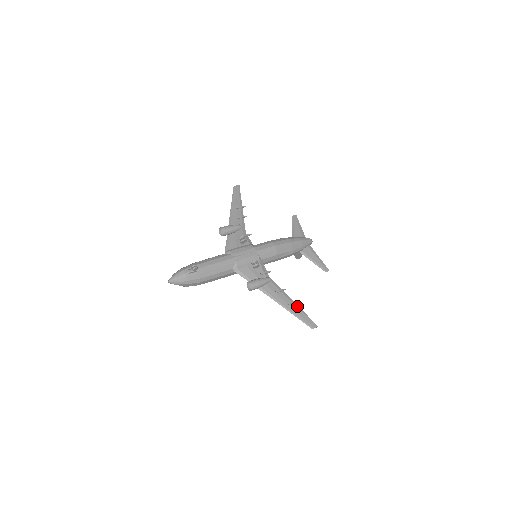
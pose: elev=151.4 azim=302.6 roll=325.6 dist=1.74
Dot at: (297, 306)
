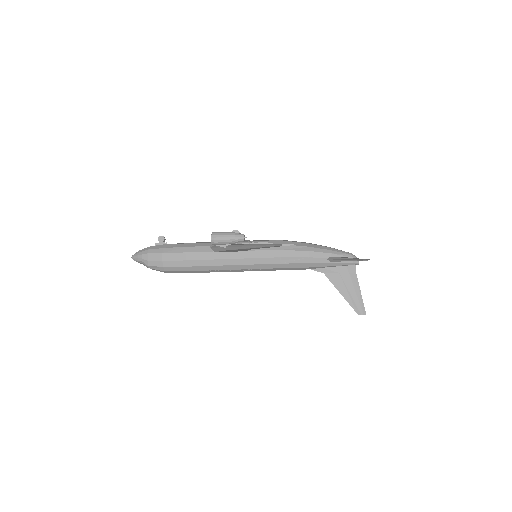
Dot at: occluded
